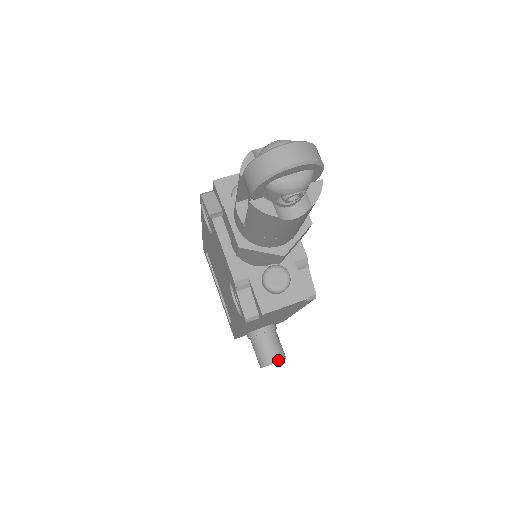
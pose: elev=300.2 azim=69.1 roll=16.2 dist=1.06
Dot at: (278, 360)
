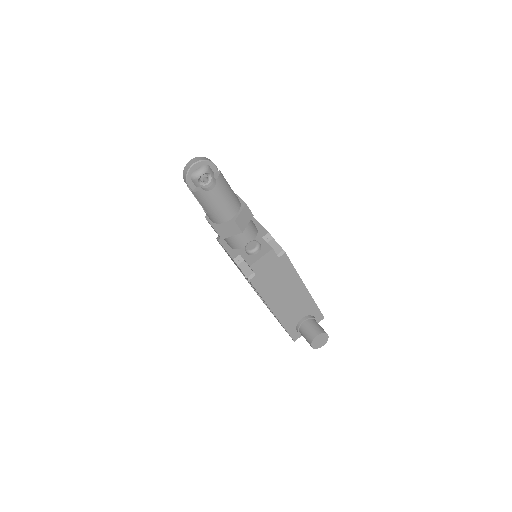
Dot at: (318, 334)
